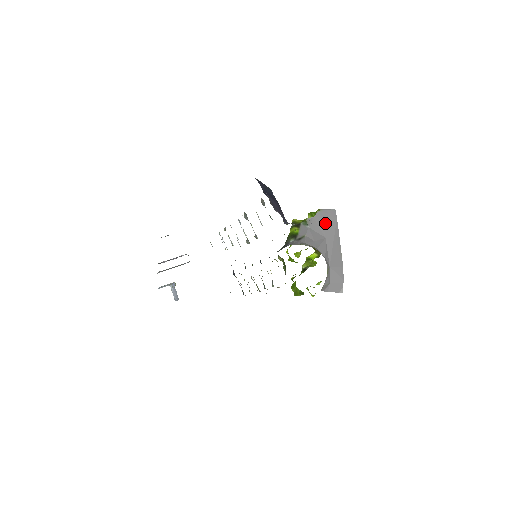
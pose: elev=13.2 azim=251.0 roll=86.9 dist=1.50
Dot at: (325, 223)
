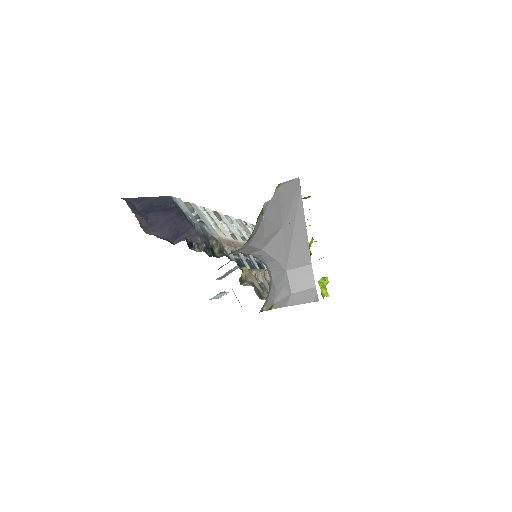
Dot at: (283, 204)
